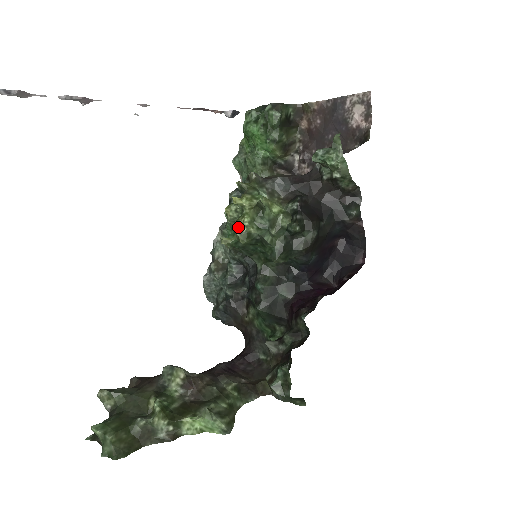
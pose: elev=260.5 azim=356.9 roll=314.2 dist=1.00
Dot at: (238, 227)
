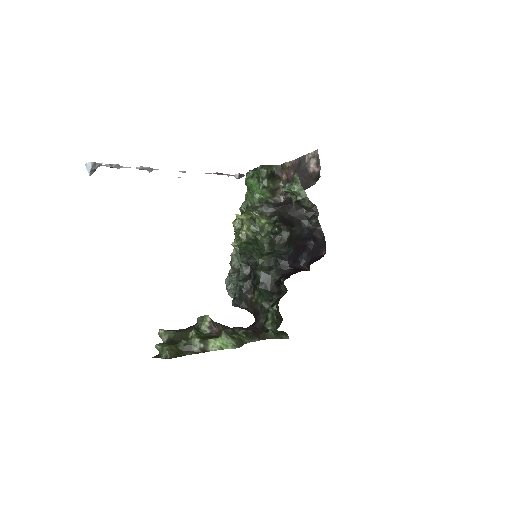
Dot at: (240, 232)
